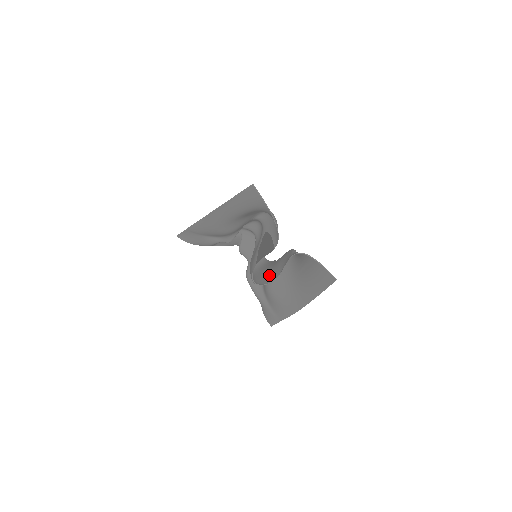
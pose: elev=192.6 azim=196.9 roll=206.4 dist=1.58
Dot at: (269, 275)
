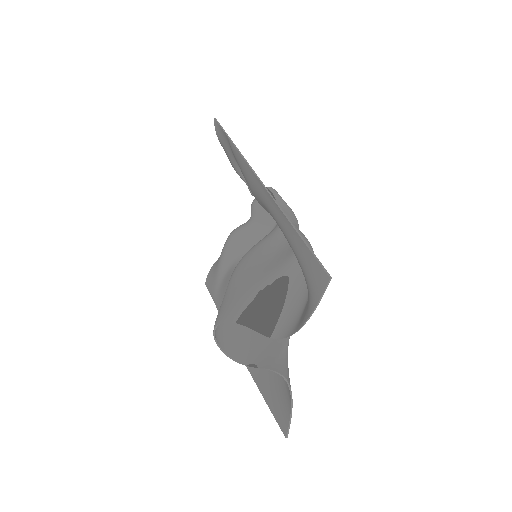
Dot at: (238, 330)
